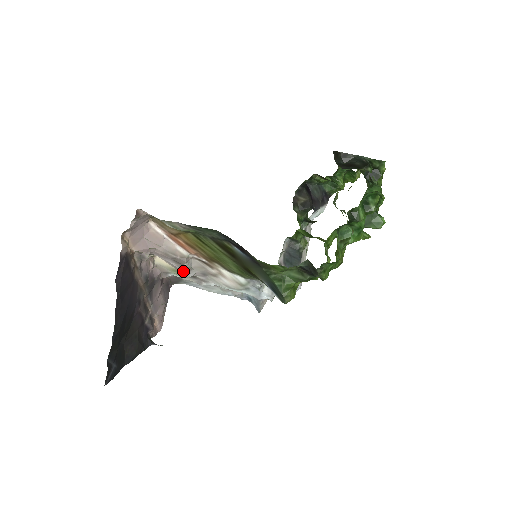
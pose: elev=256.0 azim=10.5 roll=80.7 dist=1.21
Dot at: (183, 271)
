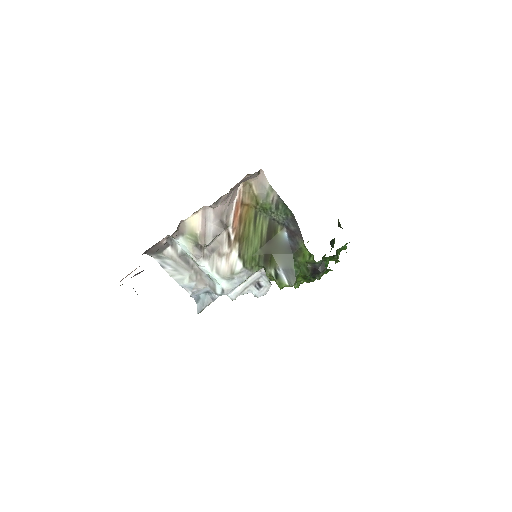
Dot at: (215, 235)
